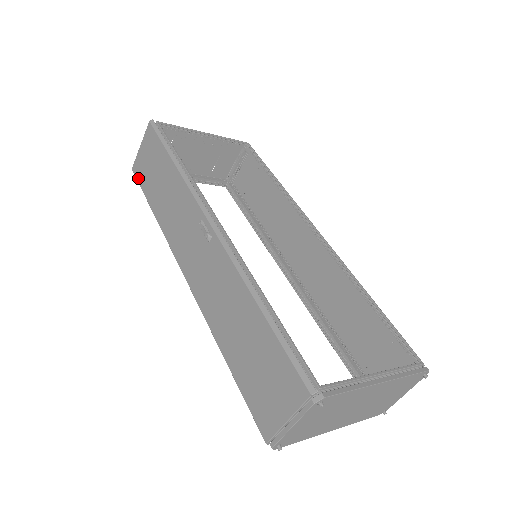
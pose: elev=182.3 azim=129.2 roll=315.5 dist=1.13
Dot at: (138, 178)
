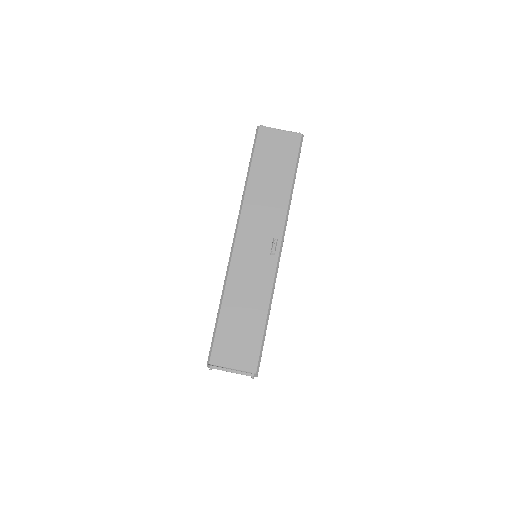
Dot at: (259, 141)
